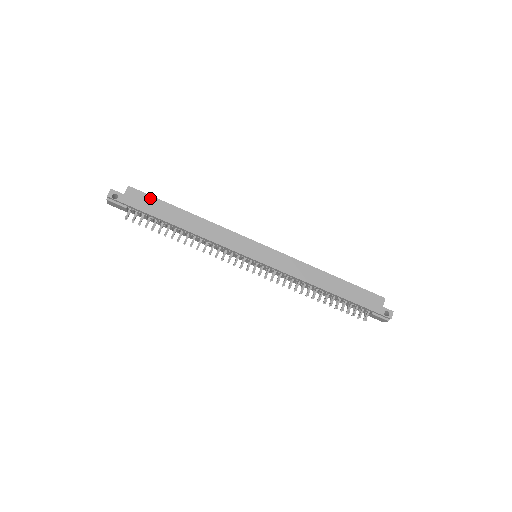
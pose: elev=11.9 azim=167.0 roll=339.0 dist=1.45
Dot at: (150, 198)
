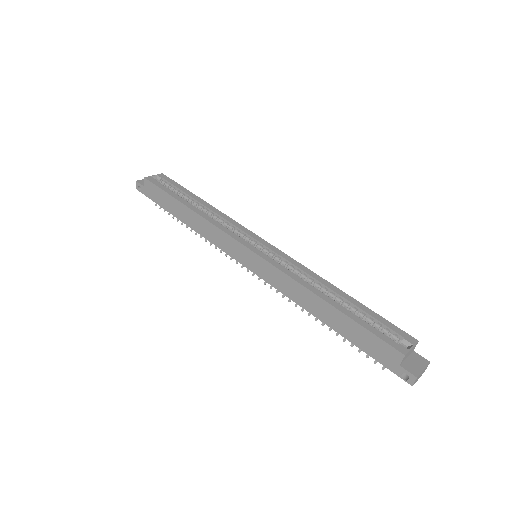
Dot at: (159, 190)
